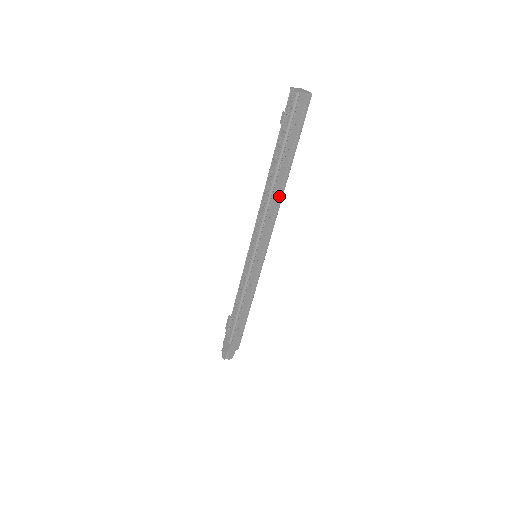
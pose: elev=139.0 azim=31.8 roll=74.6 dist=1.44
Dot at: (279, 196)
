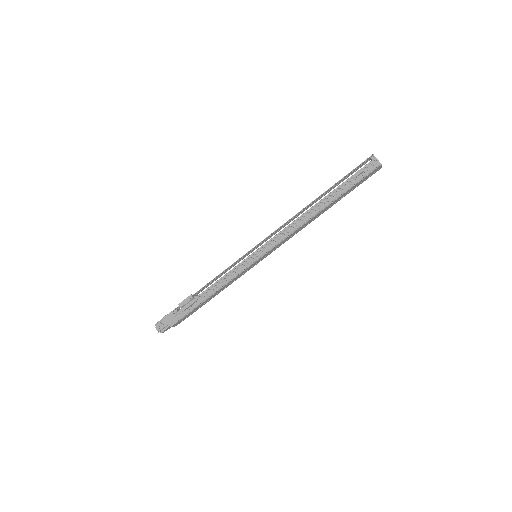
Dot at: (310, 221)
